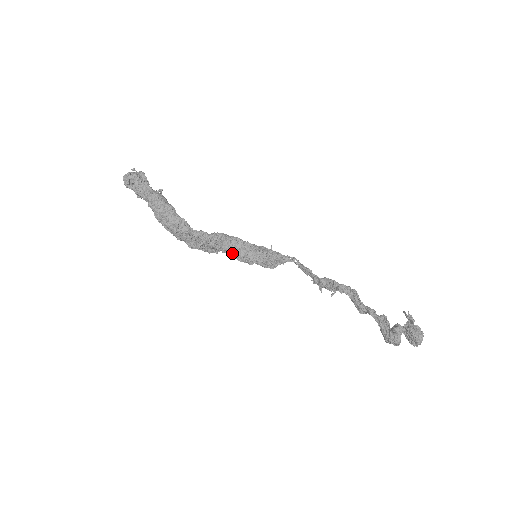
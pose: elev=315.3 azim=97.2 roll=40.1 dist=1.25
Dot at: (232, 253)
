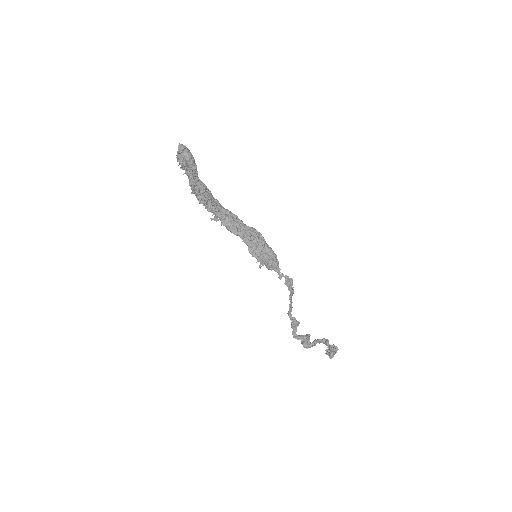
Dot at: occluded
